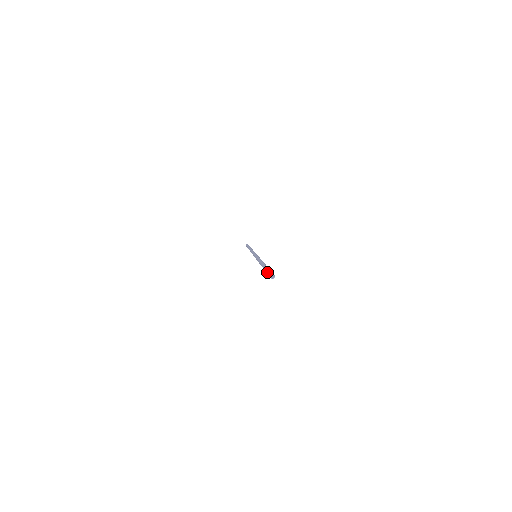
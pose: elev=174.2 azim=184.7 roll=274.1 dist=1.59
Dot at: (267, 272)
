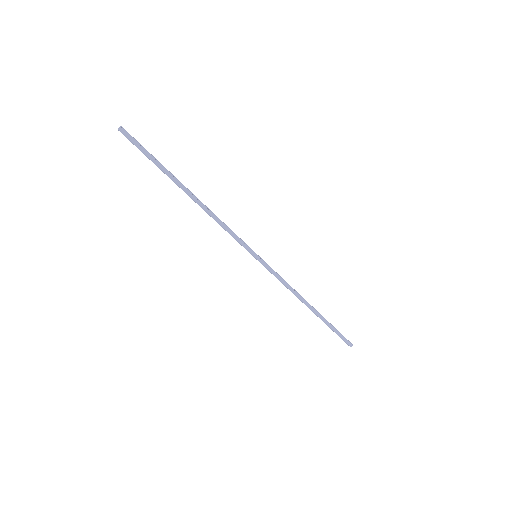
Dot at: occluded
